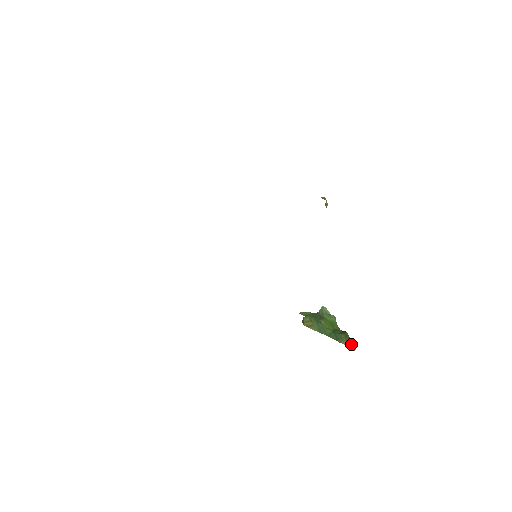
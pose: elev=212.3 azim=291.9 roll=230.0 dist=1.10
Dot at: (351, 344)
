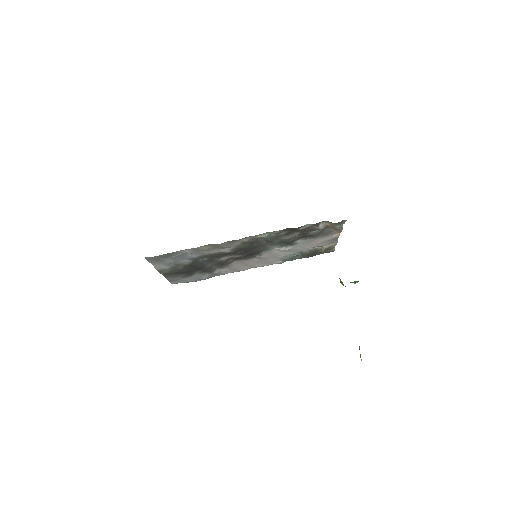
Dot at: occluded
